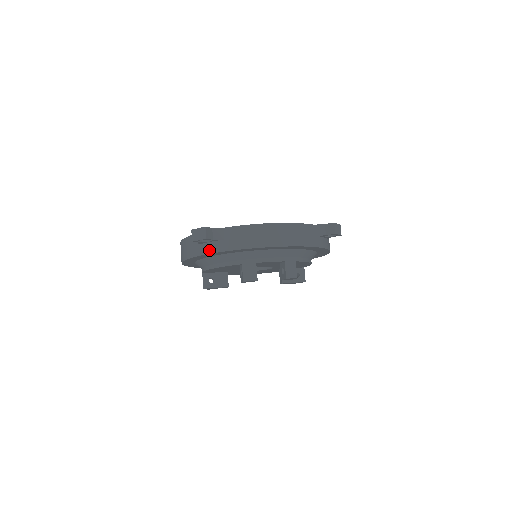
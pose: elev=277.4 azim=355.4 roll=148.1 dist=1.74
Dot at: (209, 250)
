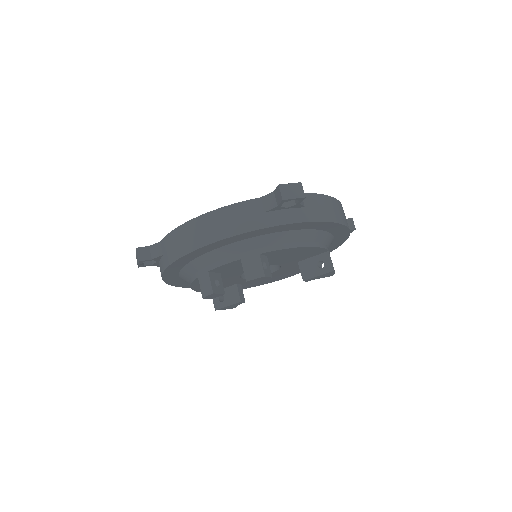
Dot at: (161, 271)
